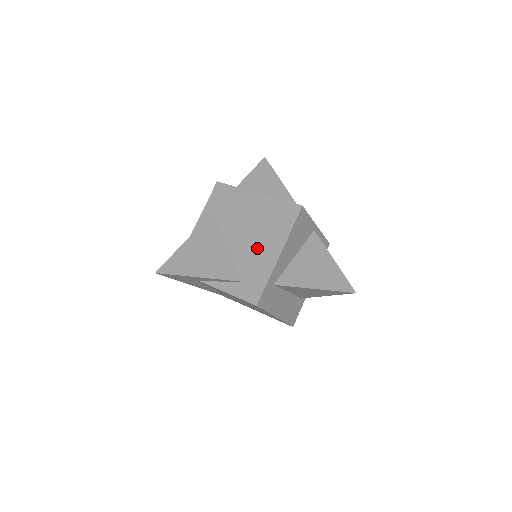
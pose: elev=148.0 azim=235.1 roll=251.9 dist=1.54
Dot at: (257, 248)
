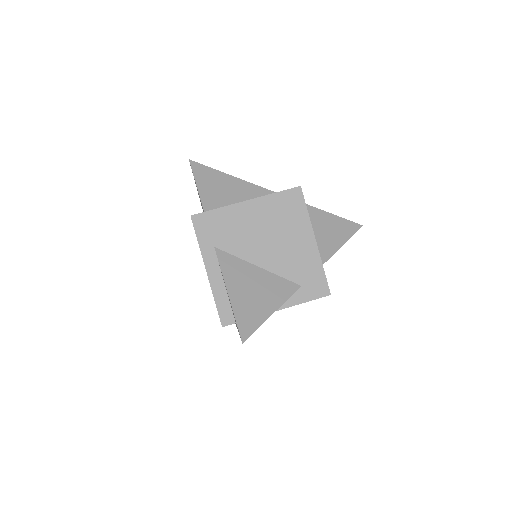
Dot at: (290, 249)
